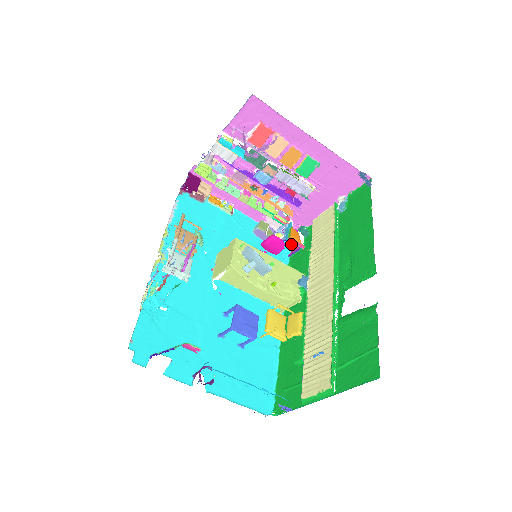
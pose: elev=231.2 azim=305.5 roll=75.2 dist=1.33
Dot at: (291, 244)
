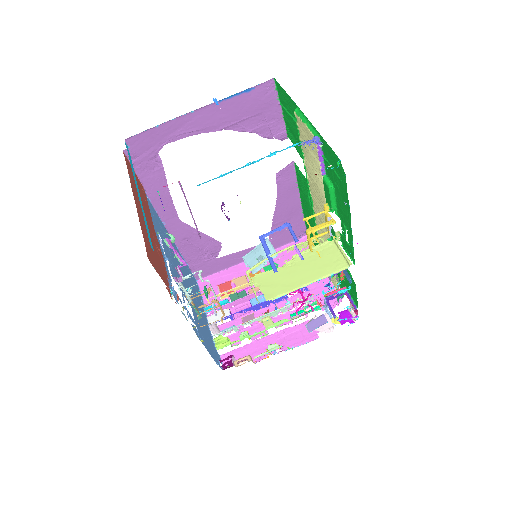
Dot at: (357, 317)
